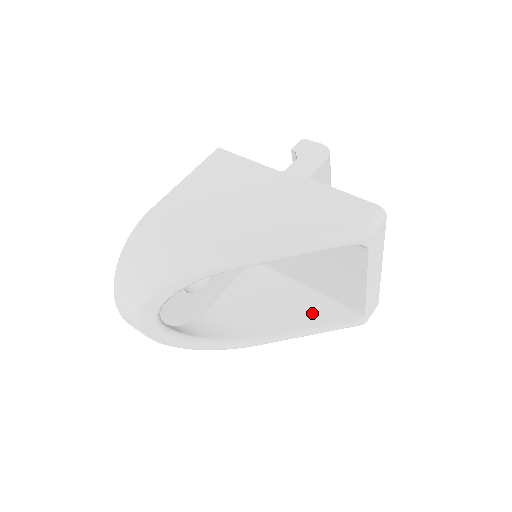
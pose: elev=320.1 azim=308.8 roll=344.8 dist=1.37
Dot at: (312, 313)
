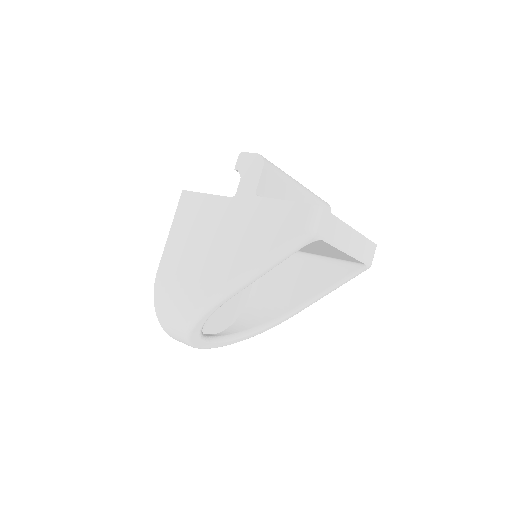
Dot at: (324, 275)
